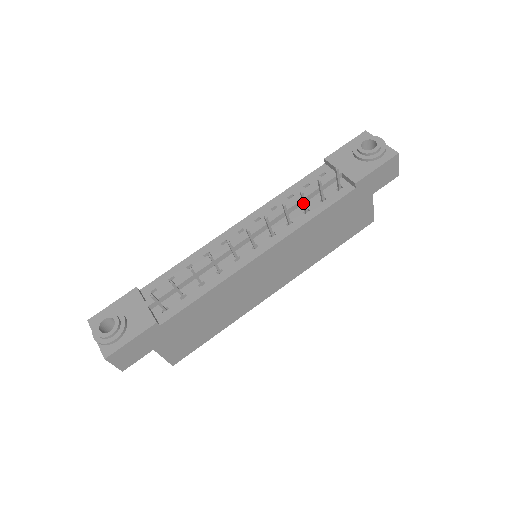
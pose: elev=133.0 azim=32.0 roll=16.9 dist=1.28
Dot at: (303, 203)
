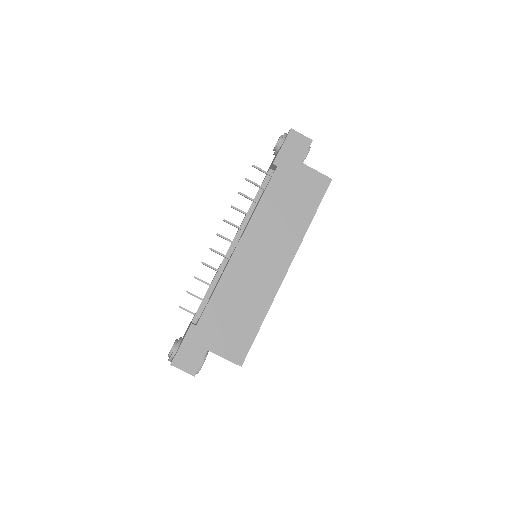
Dot at: occluded
